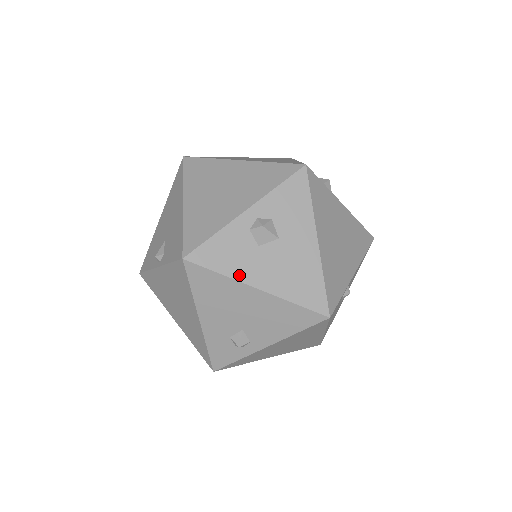
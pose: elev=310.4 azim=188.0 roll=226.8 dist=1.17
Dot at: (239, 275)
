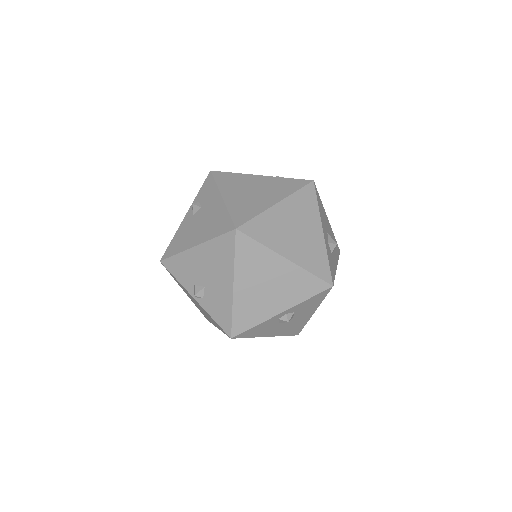
Dot at: (260, 335)
